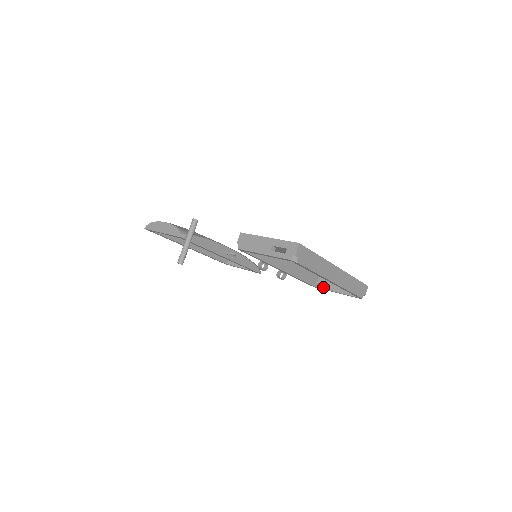
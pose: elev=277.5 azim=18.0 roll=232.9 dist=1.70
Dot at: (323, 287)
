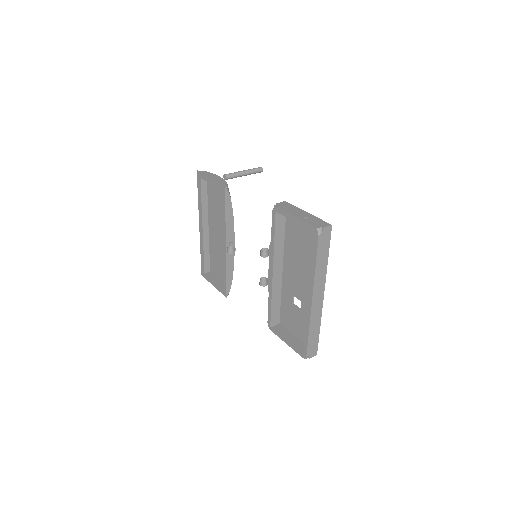
Dot at: (277, 331)
